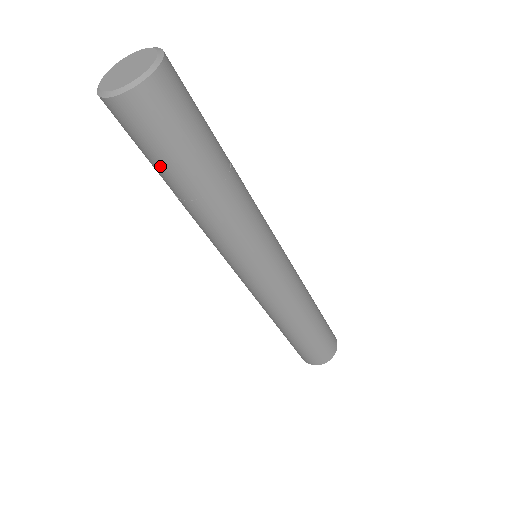
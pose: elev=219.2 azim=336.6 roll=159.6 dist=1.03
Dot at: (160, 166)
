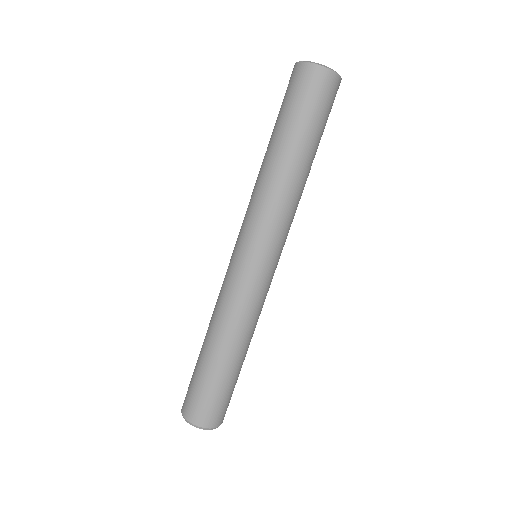
Dot at: (311, 128)
